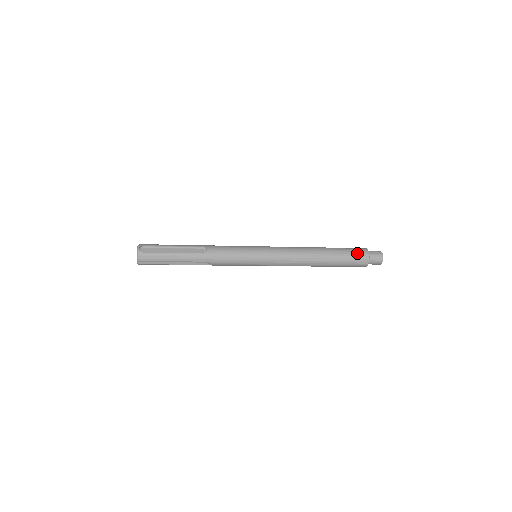
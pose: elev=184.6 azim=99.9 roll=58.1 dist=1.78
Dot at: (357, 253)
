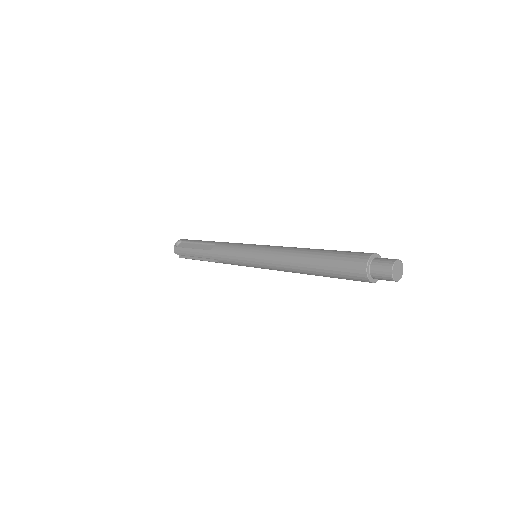
Dot at: (351, 260)
